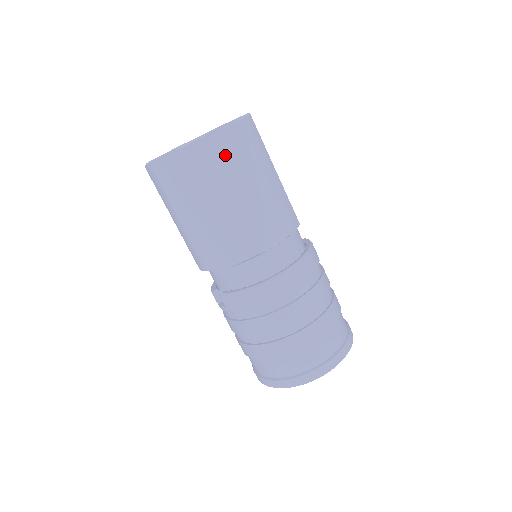
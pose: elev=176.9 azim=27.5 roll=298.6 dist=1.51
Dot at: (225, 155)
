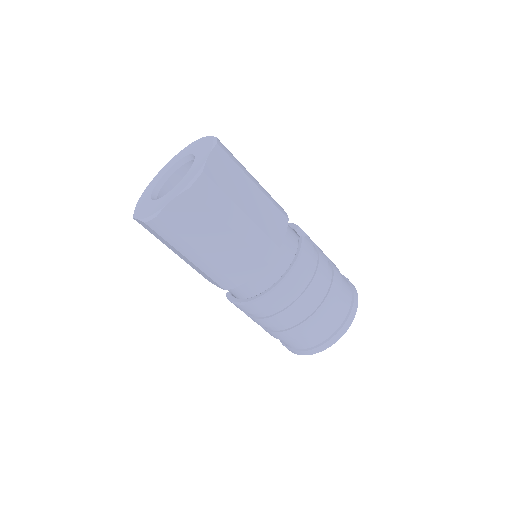
Dot at: (183, 223)
